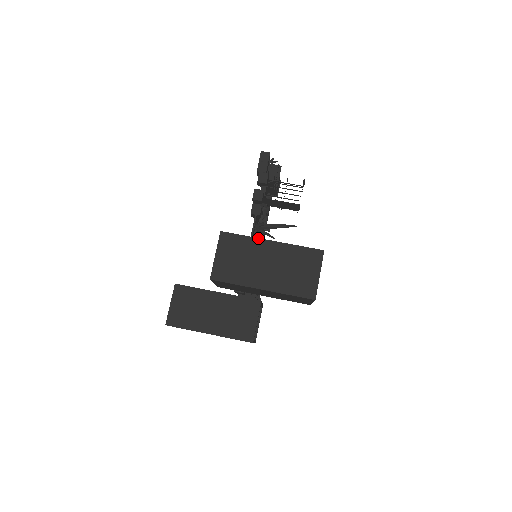
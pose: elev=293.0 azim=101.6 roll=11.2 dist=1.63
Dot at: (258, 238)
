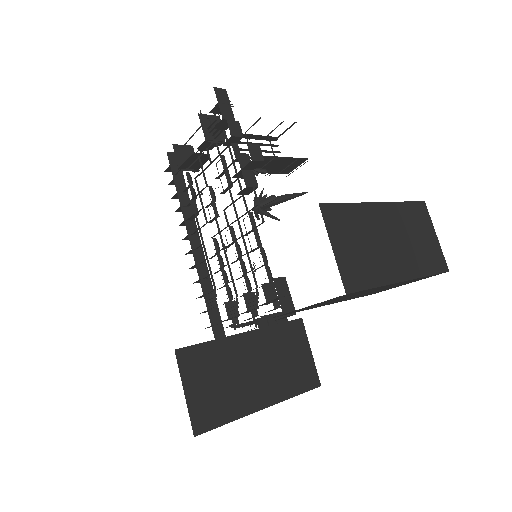
Dot at: (364, 202)
